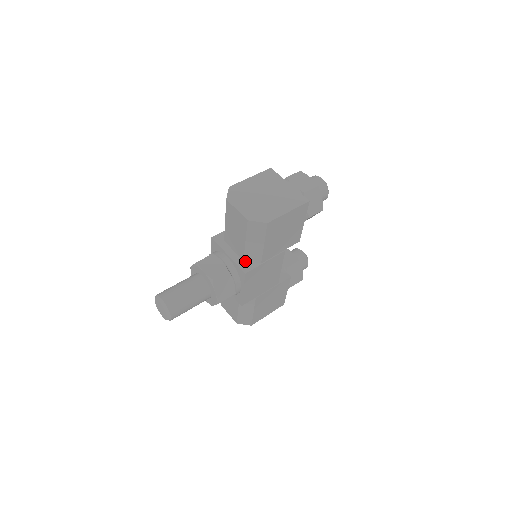
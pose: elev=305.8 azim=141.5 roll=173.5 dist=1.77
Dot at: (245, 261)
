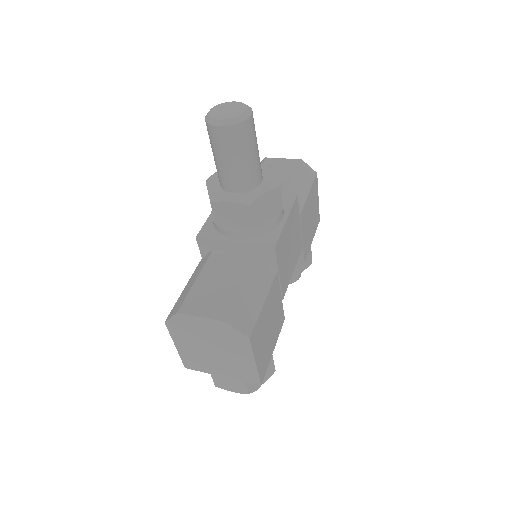
Dot at: occluded
